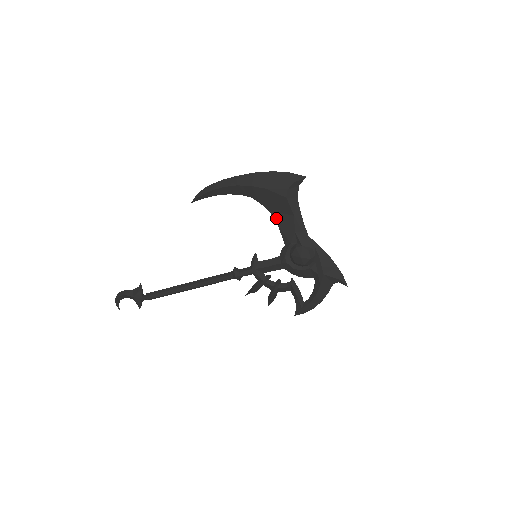
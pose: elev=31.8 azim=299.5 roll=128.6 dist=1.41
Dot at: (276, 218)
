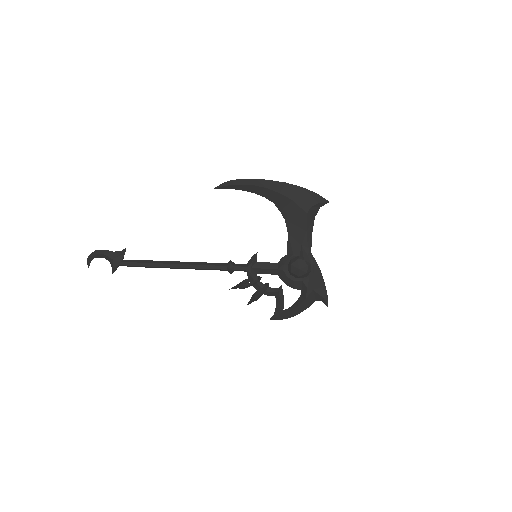
Dot at: (289, 228)
